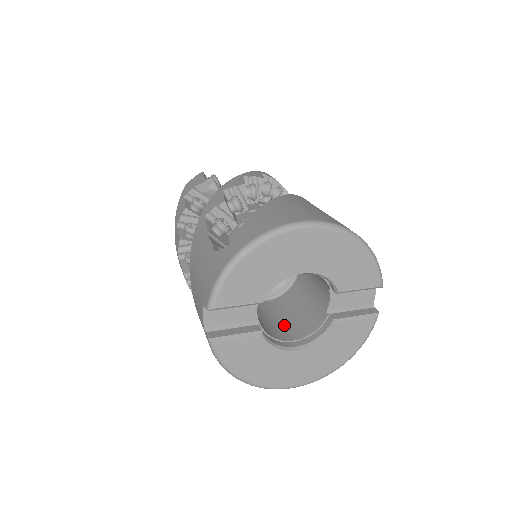
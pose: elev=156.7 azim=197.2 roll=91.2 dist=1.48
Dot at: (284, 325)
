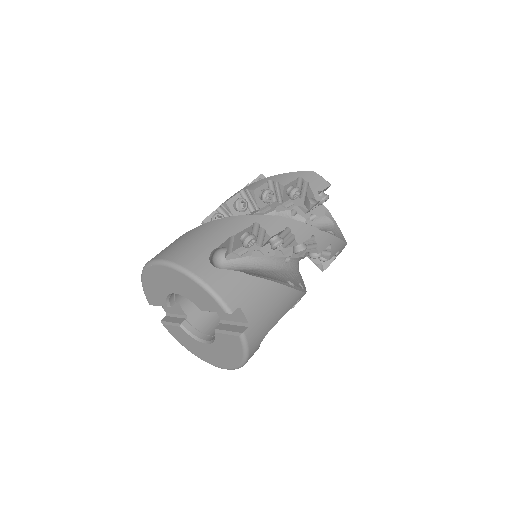
Dot at: occluded
